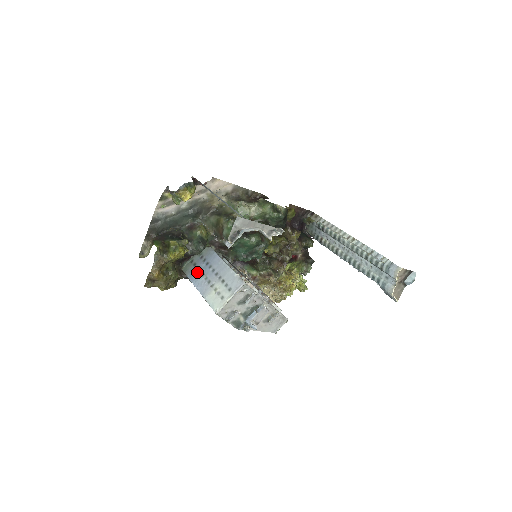
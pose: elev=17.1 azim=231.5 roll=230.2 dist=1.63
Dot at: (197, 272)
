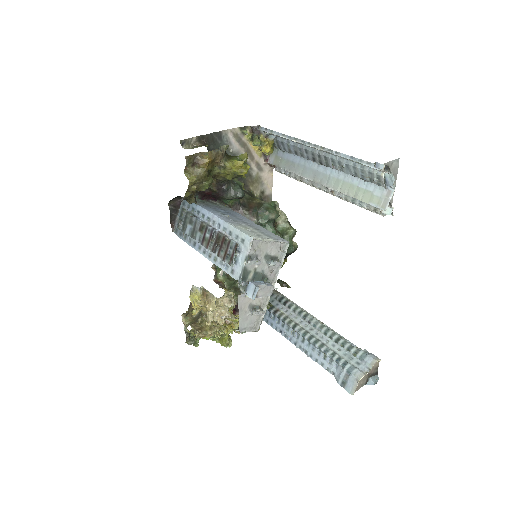
Dot at: (214, 209)
